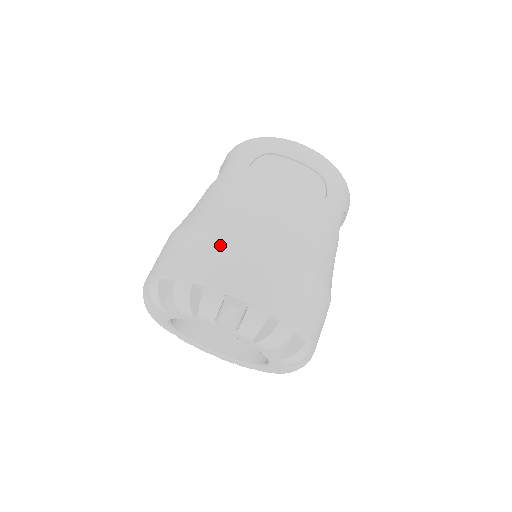
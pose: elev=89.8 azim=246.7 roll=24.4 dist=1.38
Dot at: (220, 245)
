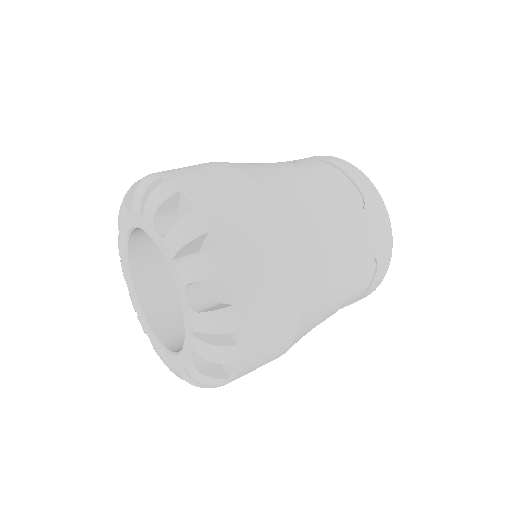
Dot at: (213, 168)
